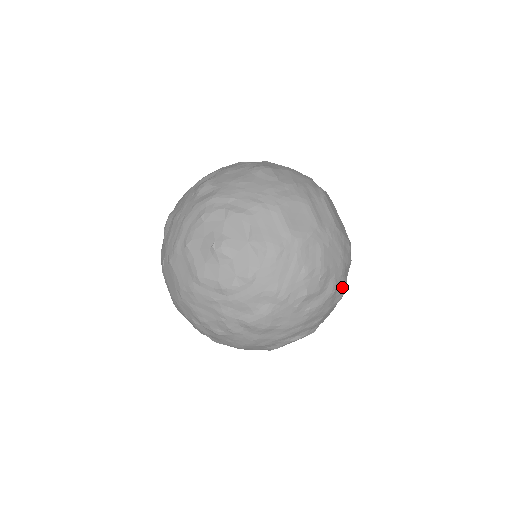
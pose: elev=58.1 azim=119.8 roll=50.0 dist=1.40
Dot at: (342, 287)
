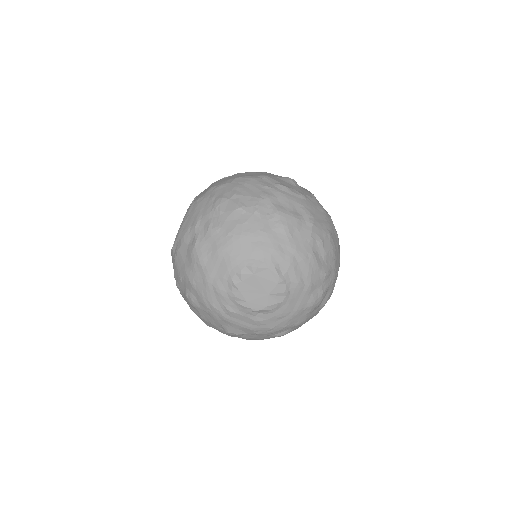
Dot at: (324, 291)
